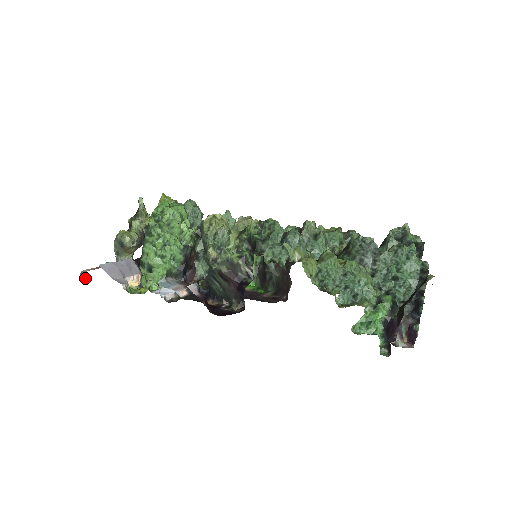
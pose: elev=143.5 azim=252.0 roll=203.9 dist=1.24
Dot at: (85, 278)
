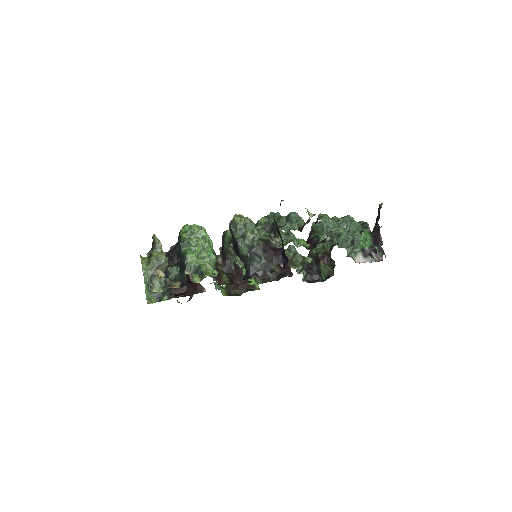
Dot at: (160, 274)
